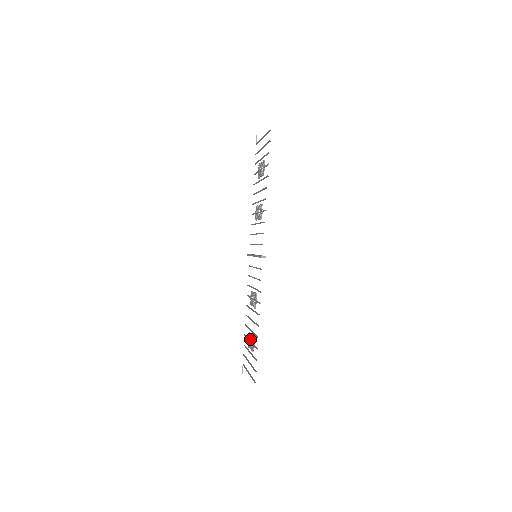
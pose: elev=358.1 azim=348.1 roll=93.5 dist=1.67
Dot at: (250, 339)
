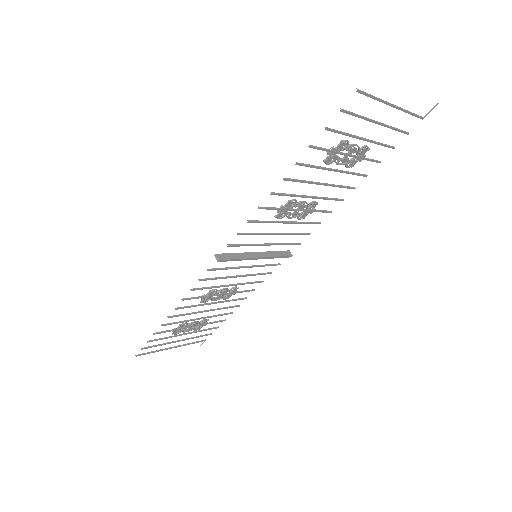
Dot at: (193, 324)
